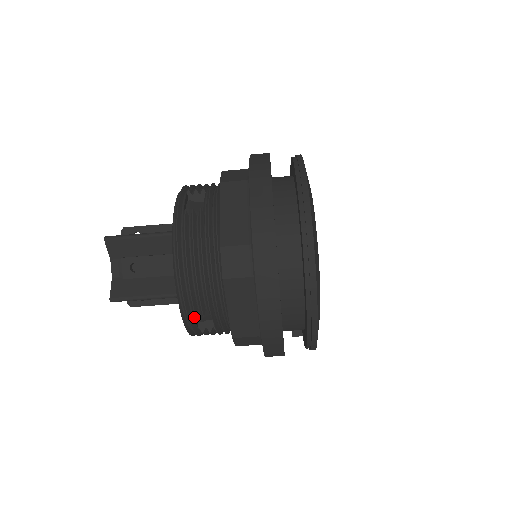
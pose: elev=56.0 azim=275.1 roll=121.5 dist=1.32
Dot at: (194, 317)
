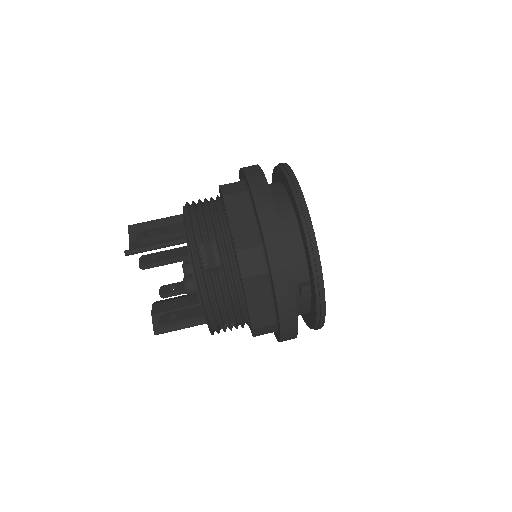
Dot at: (200, 254)
